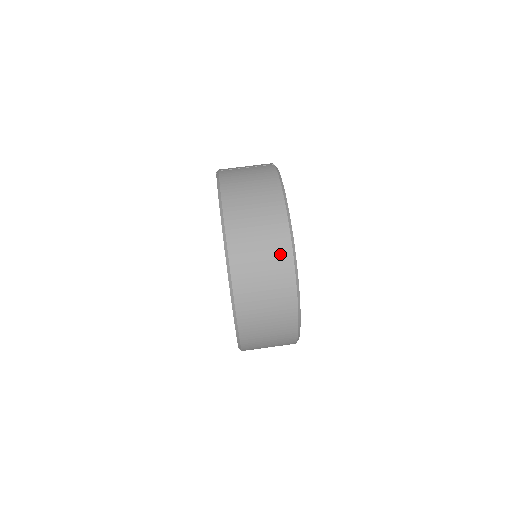
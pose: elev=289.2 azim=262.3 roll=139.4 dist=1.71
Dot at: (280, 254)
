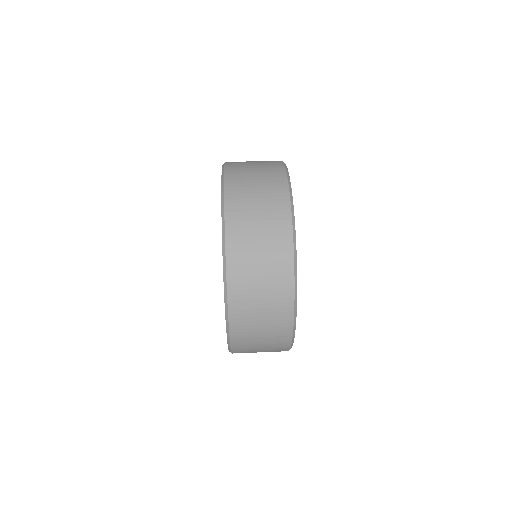
Dot at: (272, 165)
